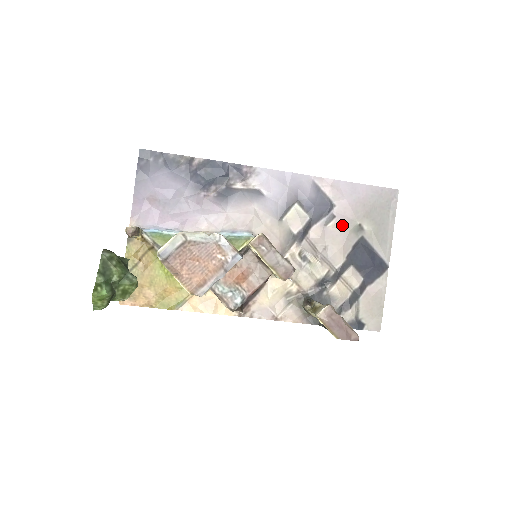
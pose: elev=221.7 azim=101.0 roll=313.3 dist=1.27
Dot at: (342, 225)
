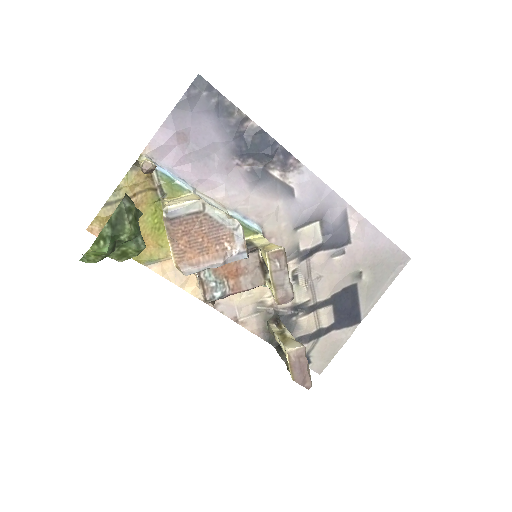
Dot at: (346, 264)
